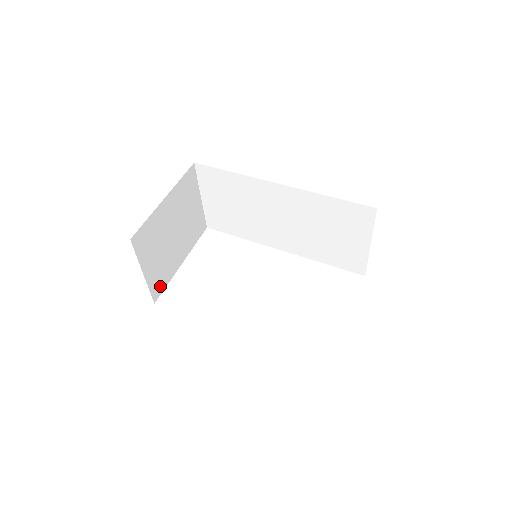
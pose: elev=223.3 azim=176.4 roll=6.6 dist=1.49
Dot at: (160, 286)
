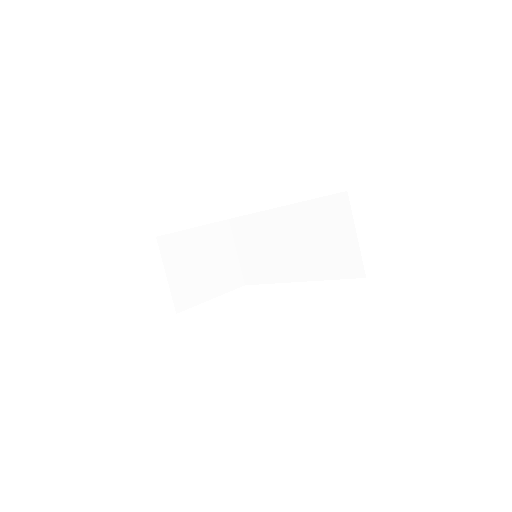
Dot at: (185, 302)
